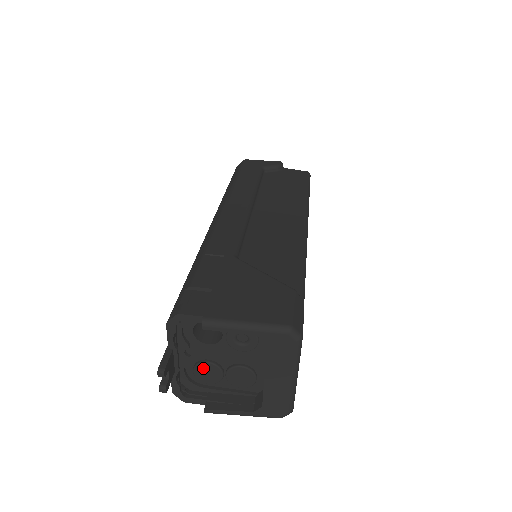
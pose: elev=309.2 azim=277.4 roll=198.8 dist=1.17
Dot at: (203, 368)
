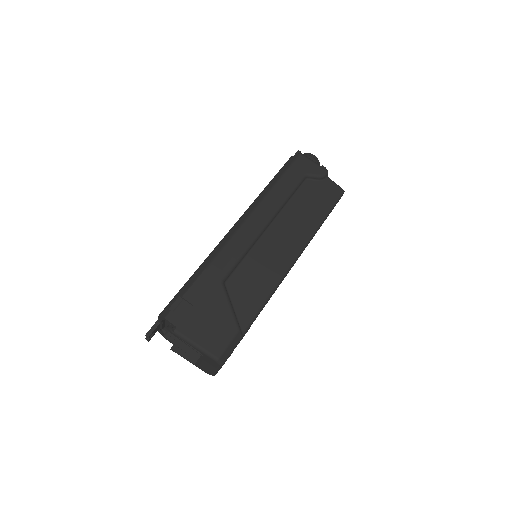
Dot at: occluded
